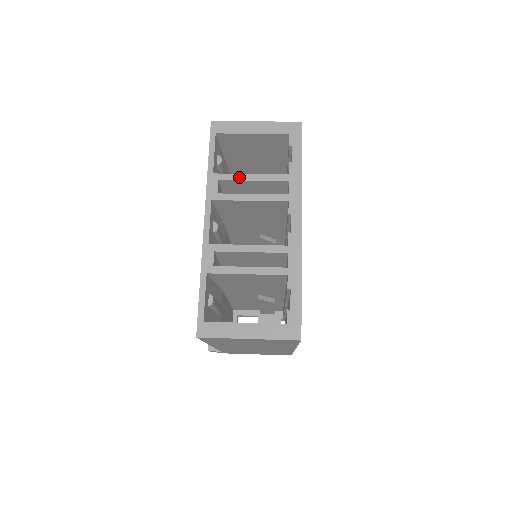
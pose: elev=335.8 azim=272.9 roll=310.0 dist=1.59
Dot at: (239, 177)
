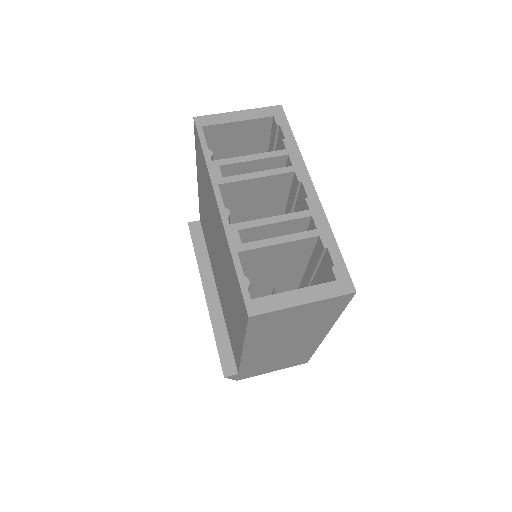
Dot at: (239, 159)
